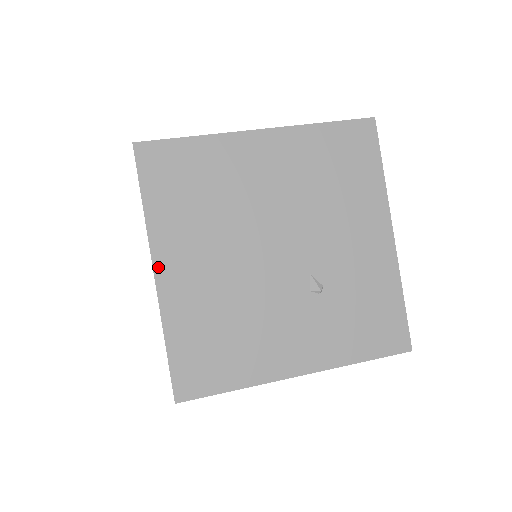
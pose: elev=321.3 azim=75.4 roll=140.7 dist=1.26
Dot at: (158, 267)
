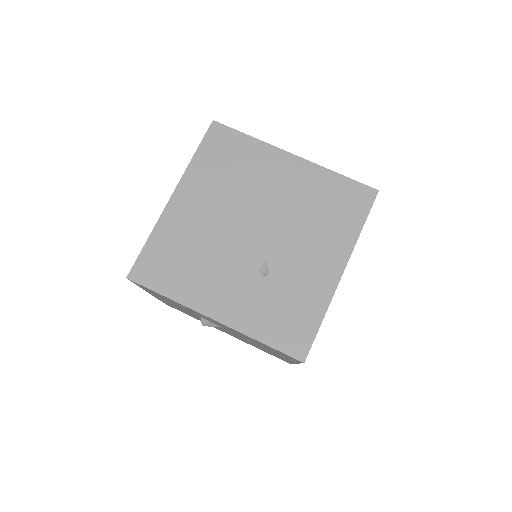
Dot at: (177, 194)
